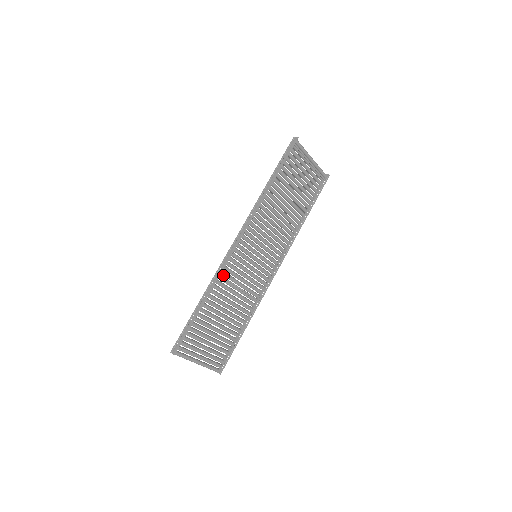
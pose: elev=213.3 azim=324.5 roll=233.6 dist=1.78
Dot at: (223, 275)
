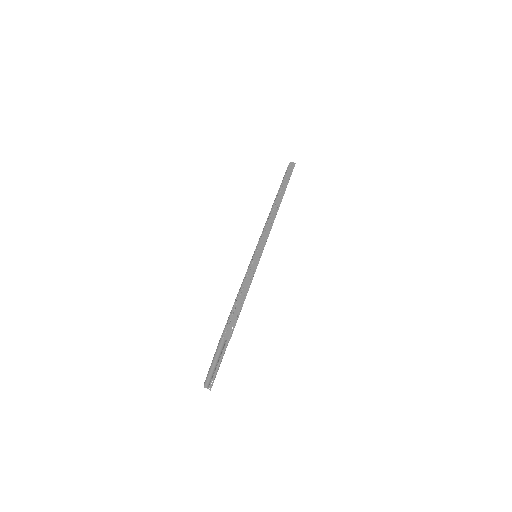
Dot at: occluded
